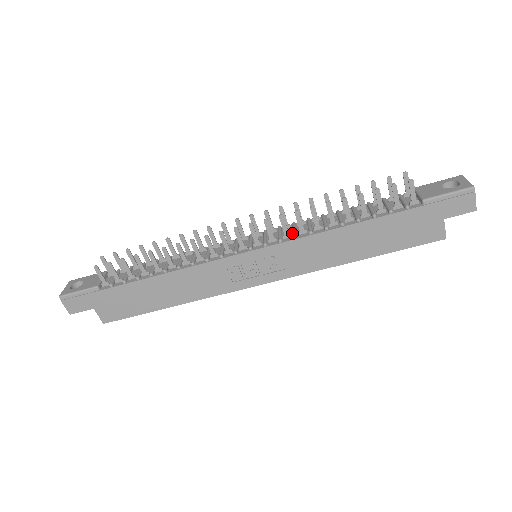
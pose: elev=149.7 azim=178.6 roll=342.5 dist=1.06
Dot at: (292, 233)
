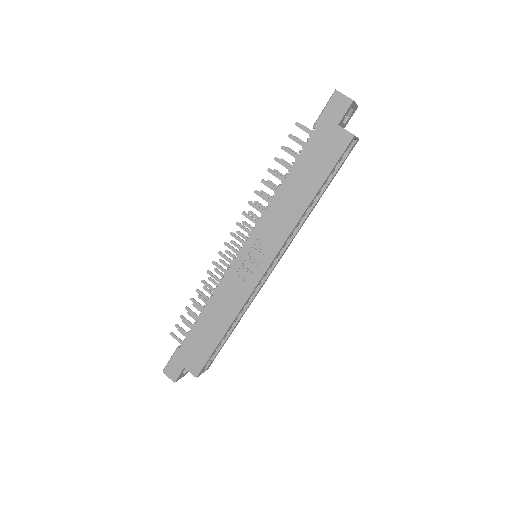
Dot at: occluded
